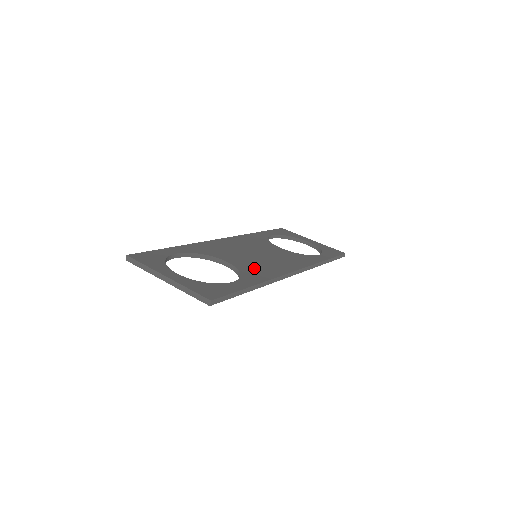
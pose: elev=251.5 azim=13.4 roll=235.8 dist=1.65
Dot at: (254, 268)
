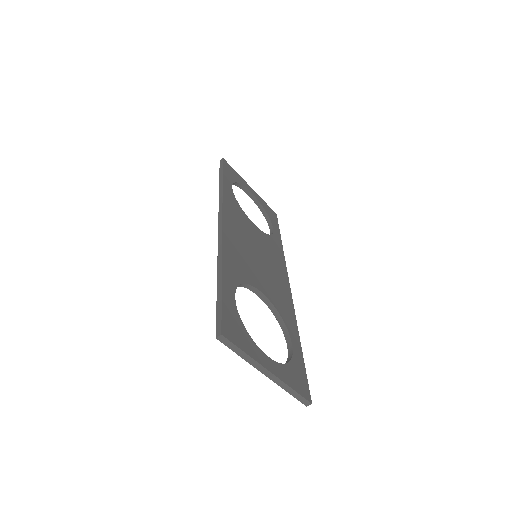
Dot at: (279, 298)
